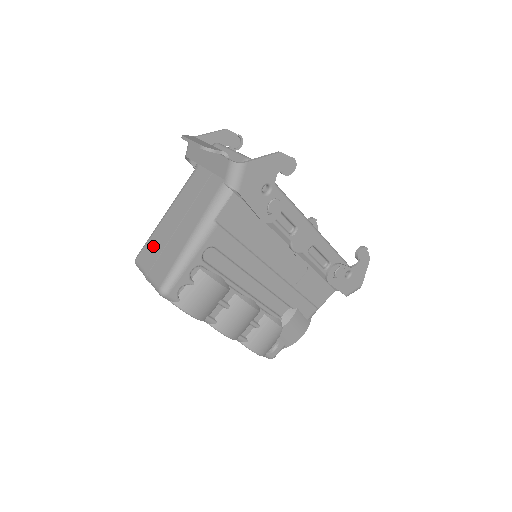
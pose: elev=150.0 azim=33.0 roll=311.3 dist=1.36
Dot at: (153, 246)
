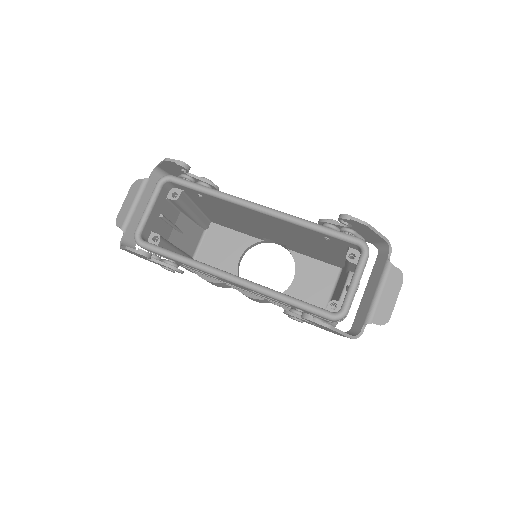
Dot at: (196, 228)
